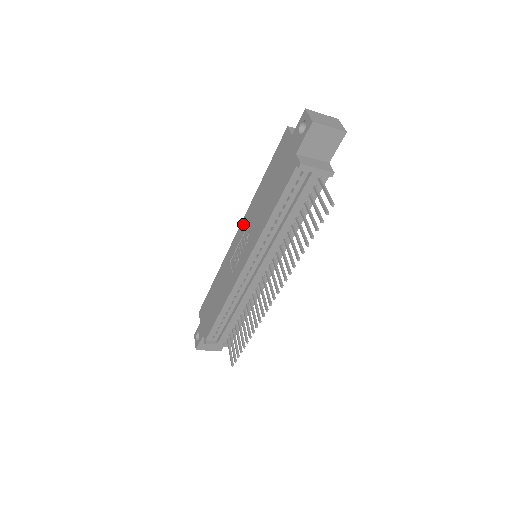
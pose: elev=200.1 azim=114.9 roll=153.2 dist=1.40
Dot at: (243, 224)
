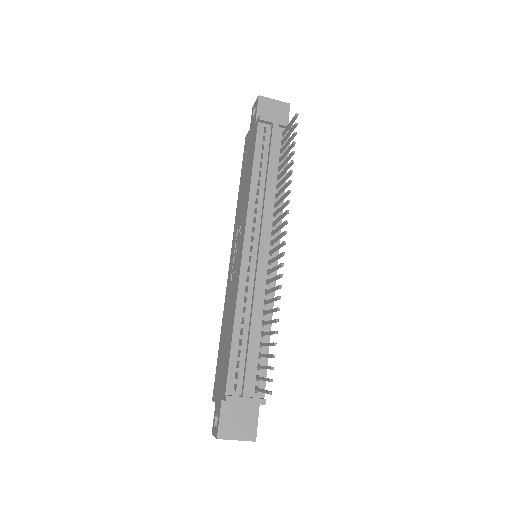
Dot at: (233, 237)
